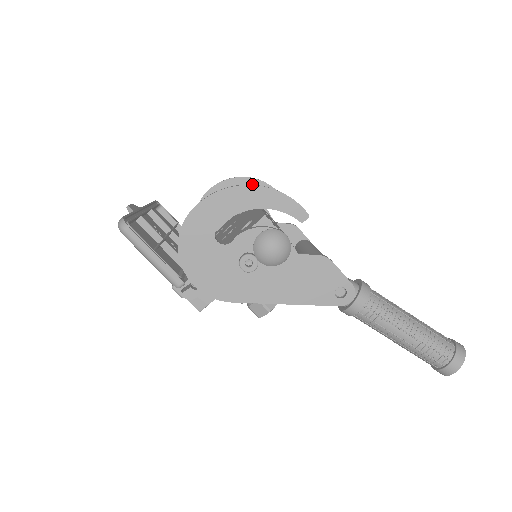
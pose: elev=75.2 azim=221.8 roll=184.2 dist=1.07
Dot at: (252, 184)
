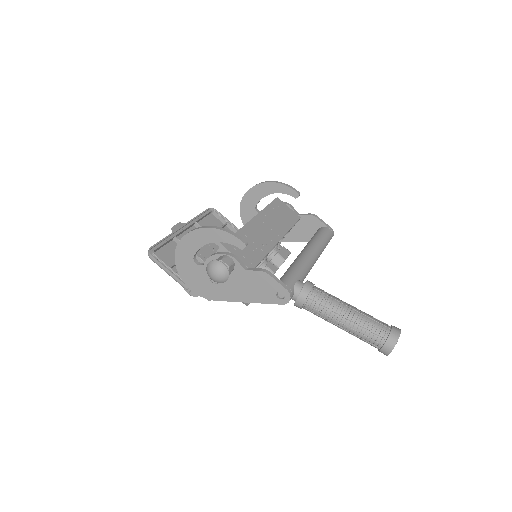
Dot at: (274, 187)
